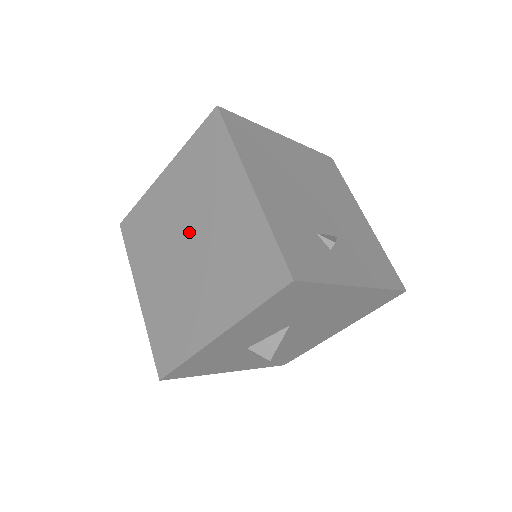
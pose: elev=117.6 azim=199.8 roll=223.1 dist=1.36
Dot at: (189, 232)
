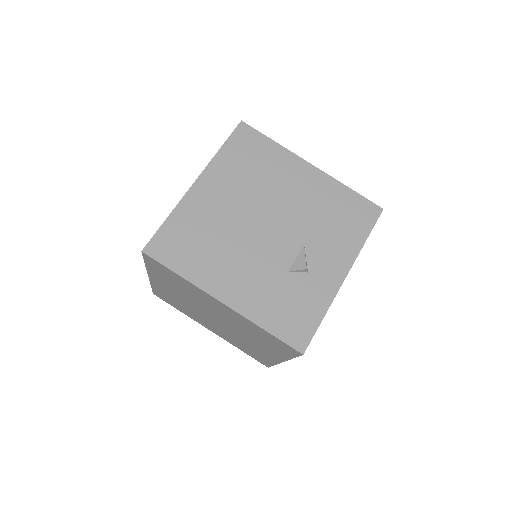
Dot at: (208, 313)
